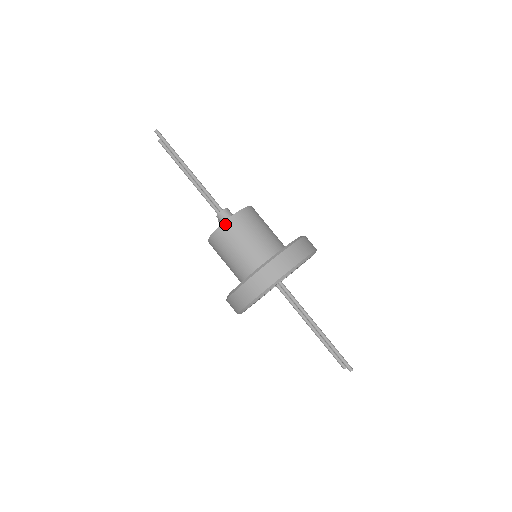
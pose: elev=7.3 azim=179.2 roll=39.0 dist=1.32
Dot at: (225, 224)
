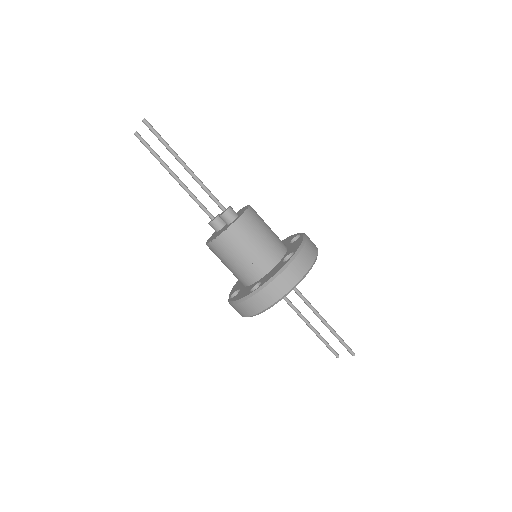
Dot at: (239, 221)
